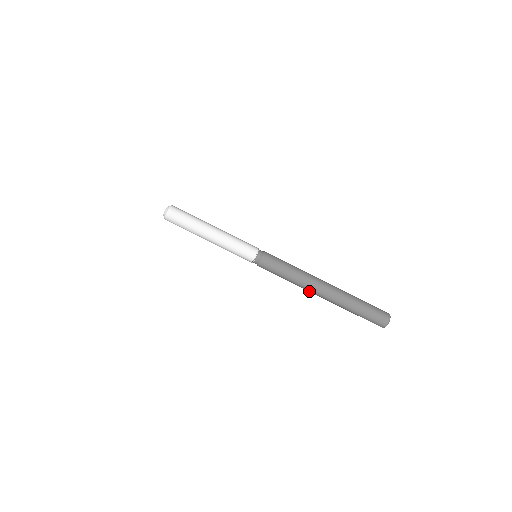
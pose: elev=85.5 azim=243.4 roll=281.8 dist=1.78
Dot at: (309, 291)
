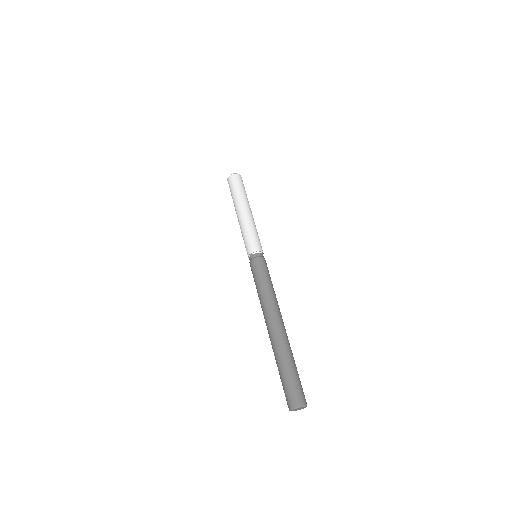
Dot at: occluded
